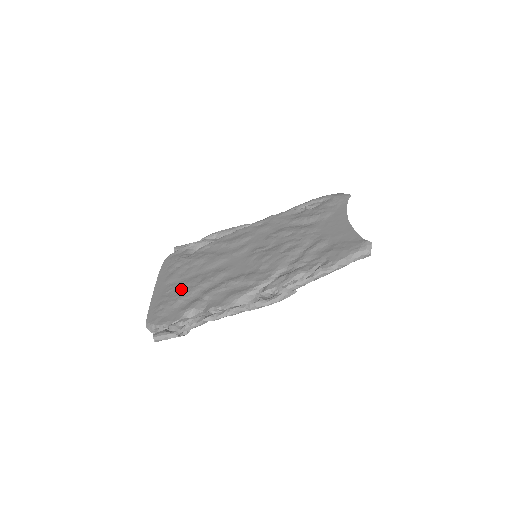
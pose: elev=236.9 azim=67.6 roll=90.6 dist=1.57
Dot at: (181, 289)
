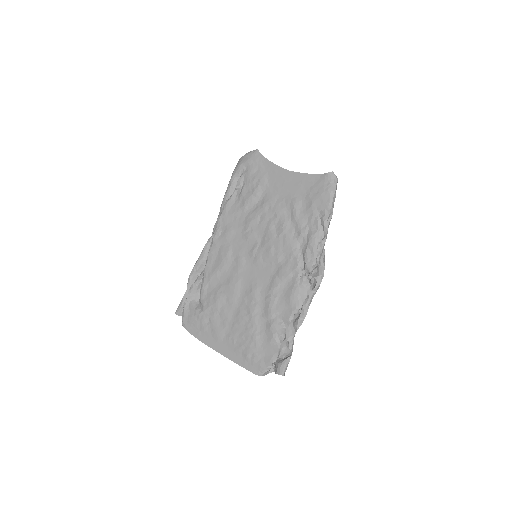
Dot at: (242, 331)
